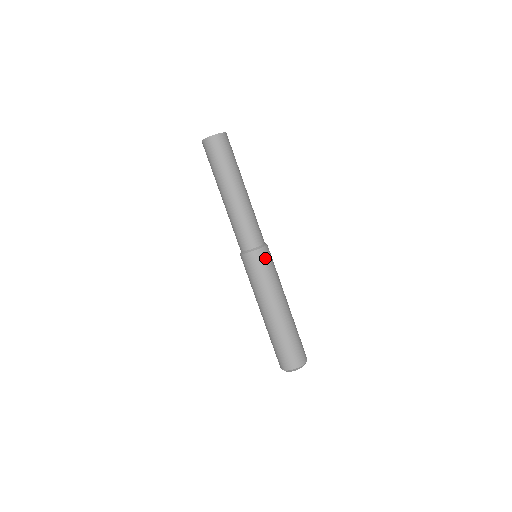
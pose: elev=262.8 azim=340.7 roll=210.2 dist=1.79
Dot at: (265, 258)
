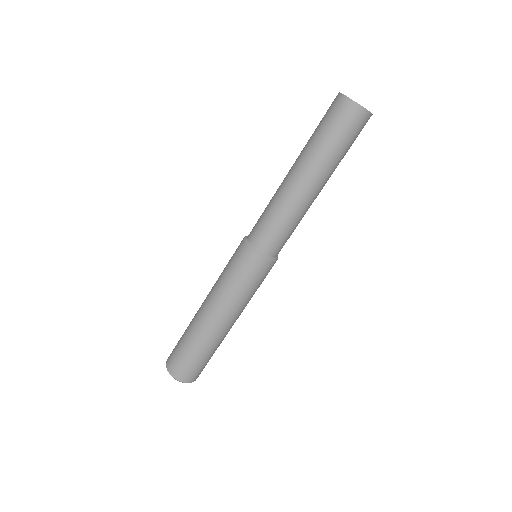
Dot at: (255, 269)
